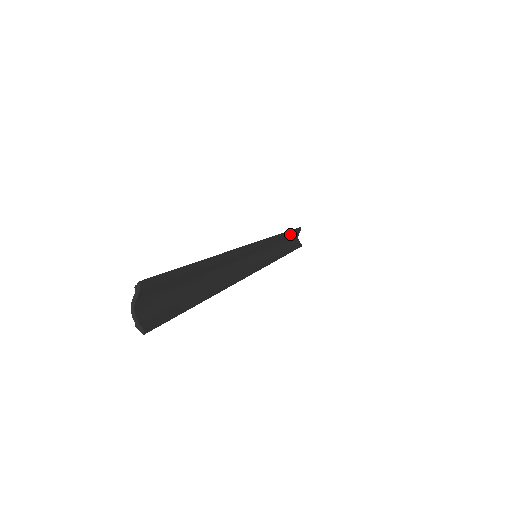
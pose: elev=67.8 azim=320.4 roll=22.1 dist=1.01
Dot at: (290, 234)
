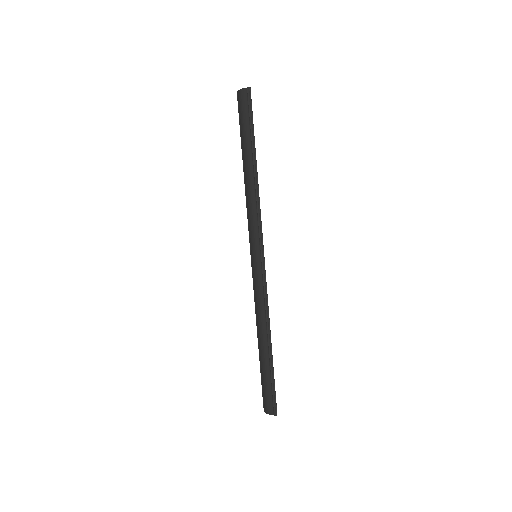
Dot at: (252, 142)
